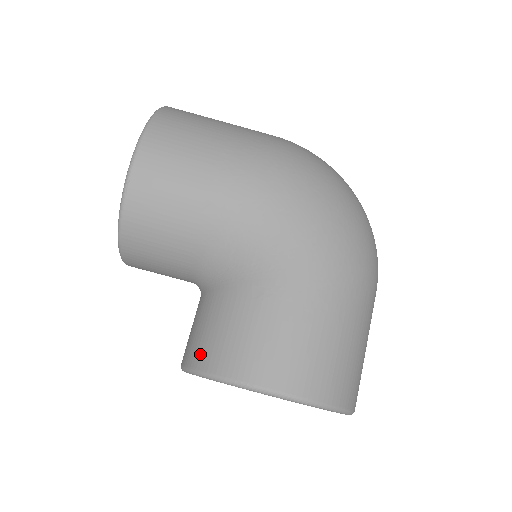
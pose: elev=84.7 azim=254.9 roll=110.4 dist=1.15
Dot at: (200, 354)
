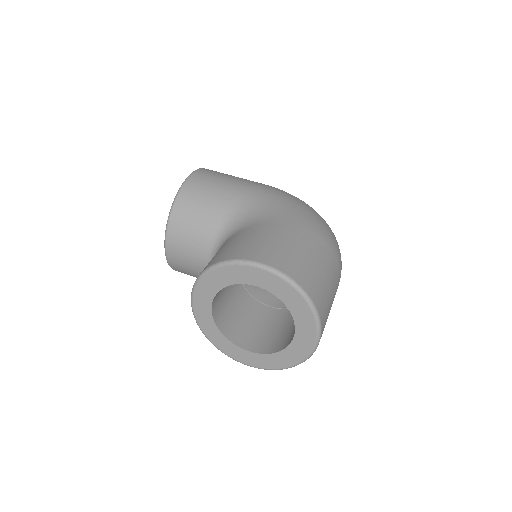
Dot at: (210, 263)
